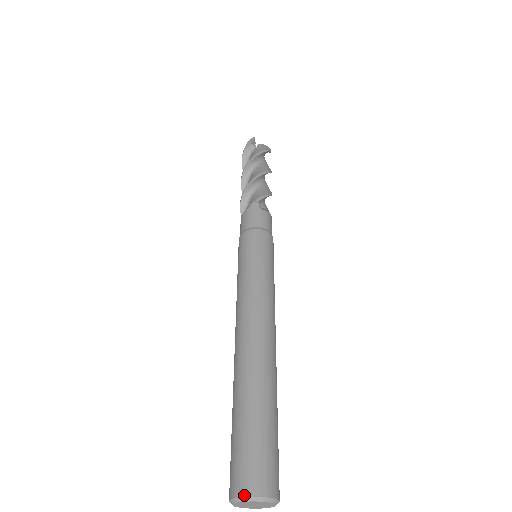
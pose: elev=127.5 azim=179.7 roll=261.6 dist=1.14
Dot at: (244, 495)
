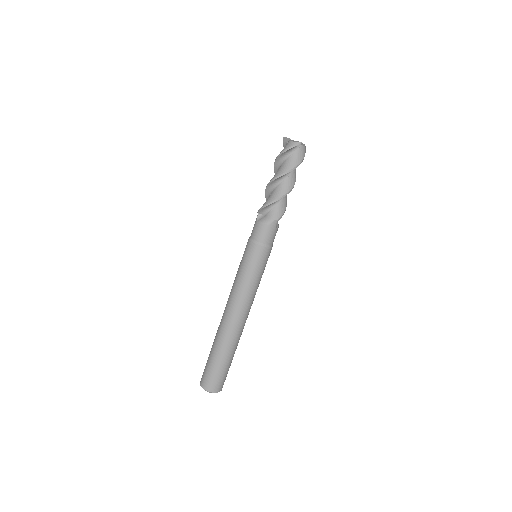
Dot at: (212, 392)
